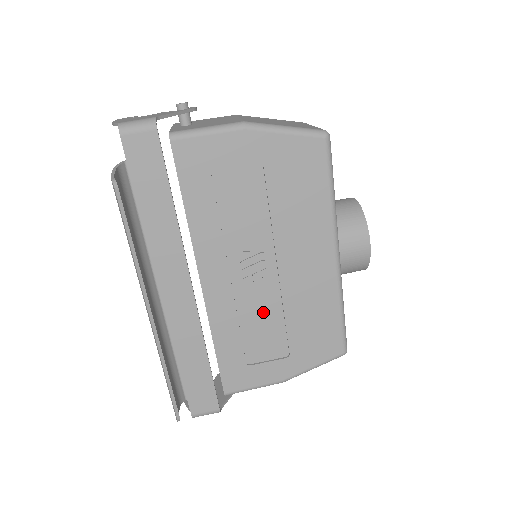
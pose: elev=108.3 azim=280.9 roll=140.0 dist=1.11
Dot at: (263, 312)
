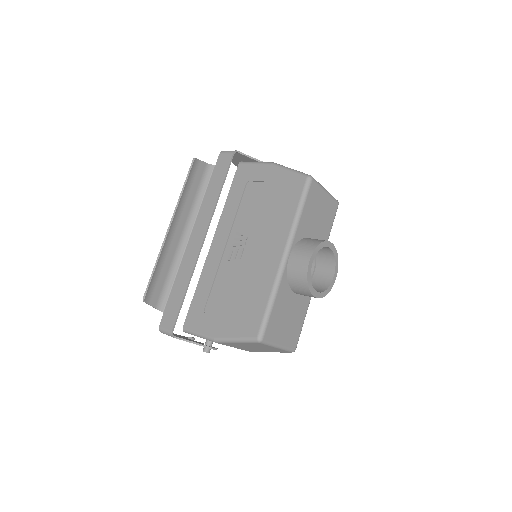
Dot at: (229, 278)
